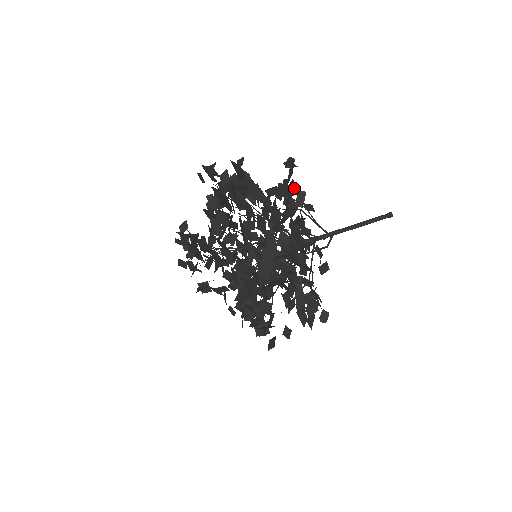
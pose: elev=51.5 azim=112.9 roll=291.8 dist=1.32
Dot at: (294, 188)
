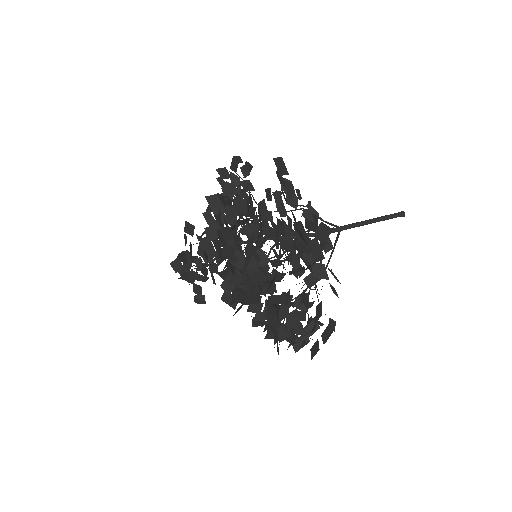
Dot at: (325, 267)
